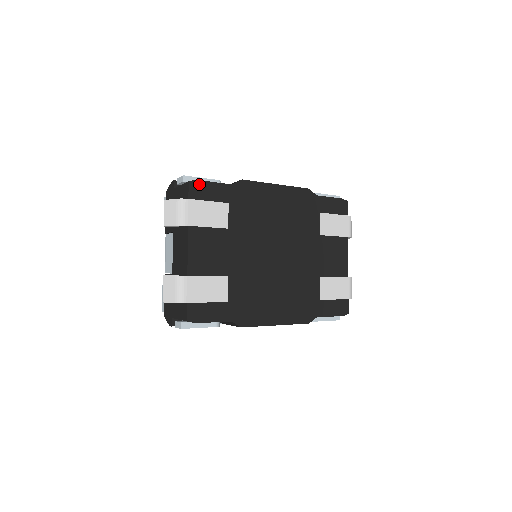
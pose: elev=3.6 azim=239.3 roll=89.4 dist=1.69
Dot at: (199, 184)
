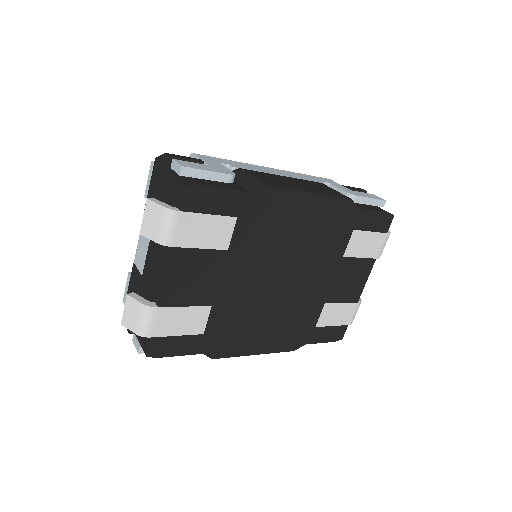
Dot at: (202, 190)
